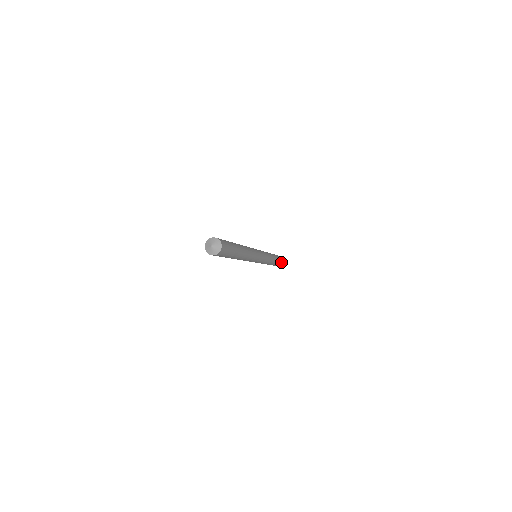
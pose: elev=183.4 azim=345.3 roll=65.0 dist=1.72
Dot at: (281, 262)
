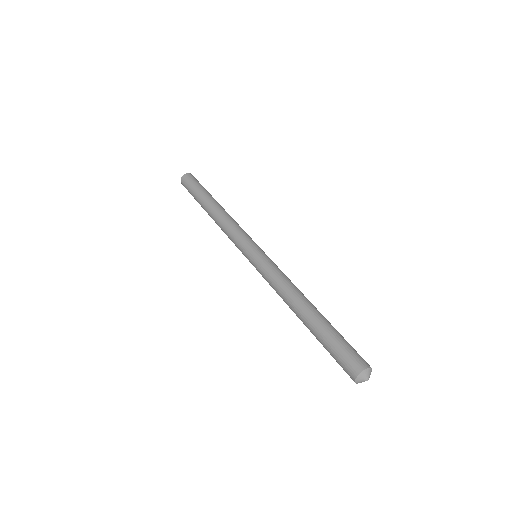
Dot at: occluded
